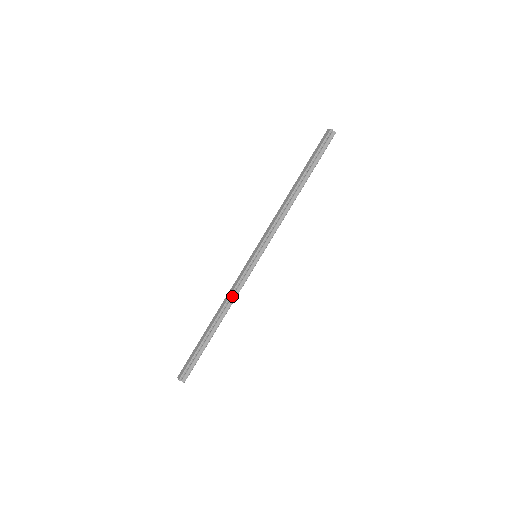
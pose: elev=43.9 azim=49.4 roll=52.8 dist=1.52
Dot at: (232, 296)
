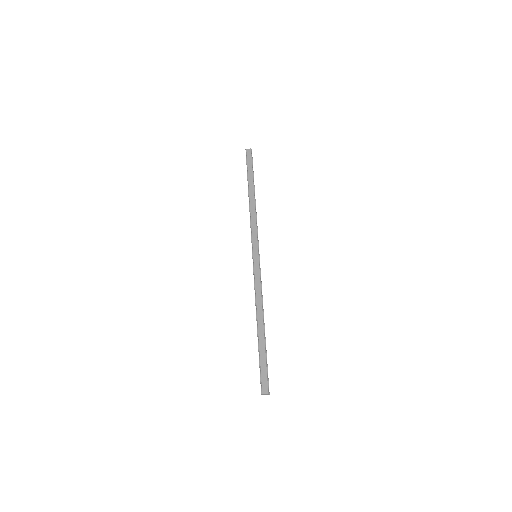
Dot at: (261, 295)
